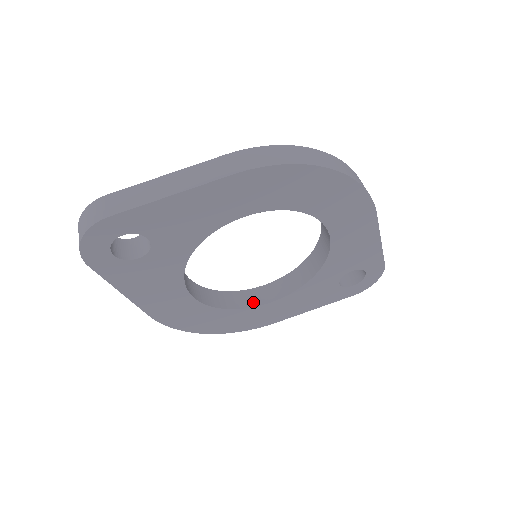
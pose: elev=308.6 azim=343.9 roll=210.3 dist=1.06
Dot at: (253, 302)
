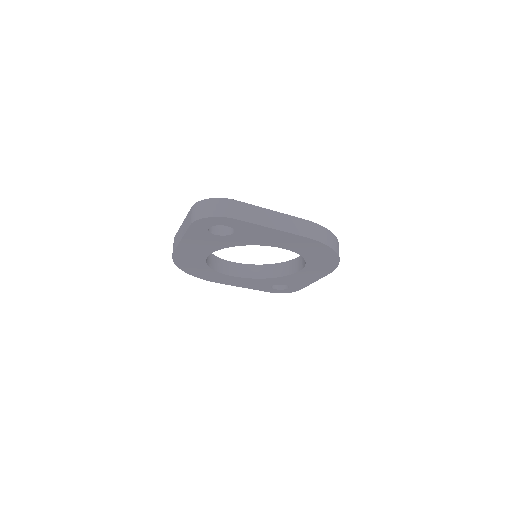
Dot at: (224, 270)
